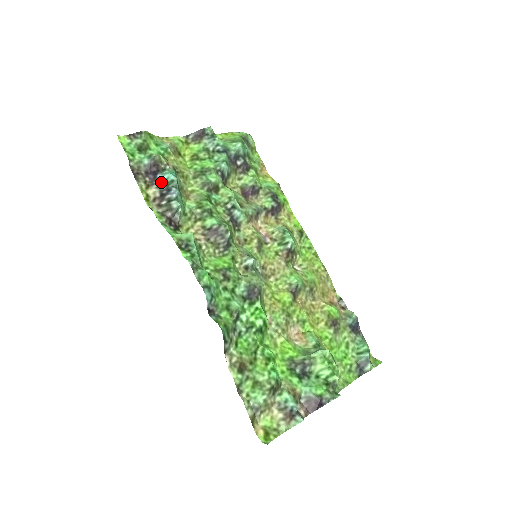
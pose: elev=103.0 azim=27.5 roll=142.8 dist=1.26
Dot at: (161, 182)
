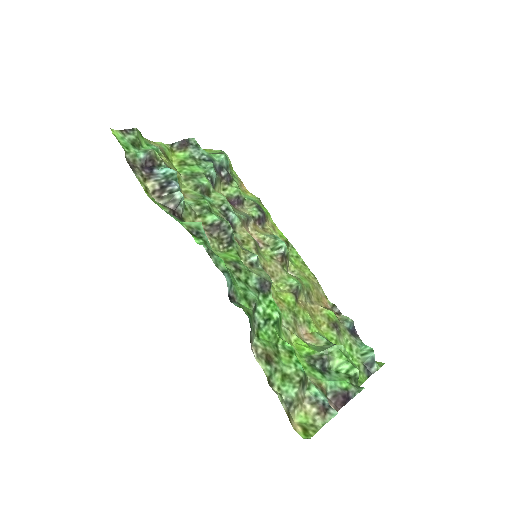
Dot at: (159, 176)
